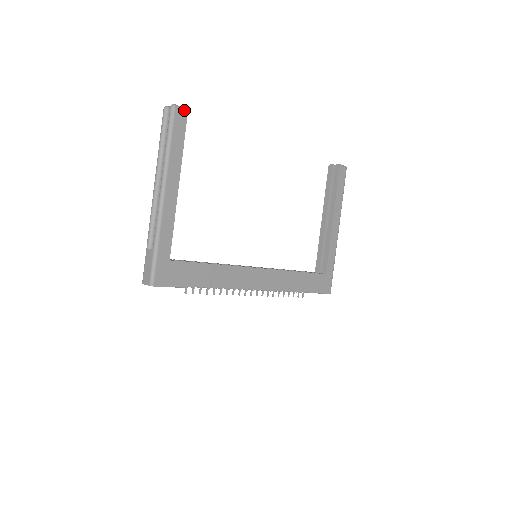
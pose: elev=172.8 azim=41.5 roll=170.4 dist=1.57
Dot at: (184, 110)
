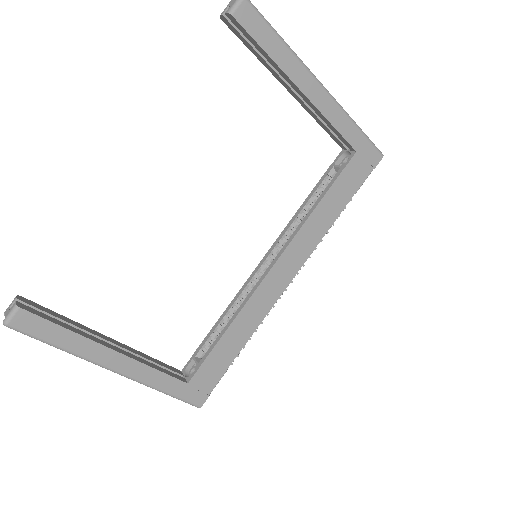
Dot at: (16, 313)
